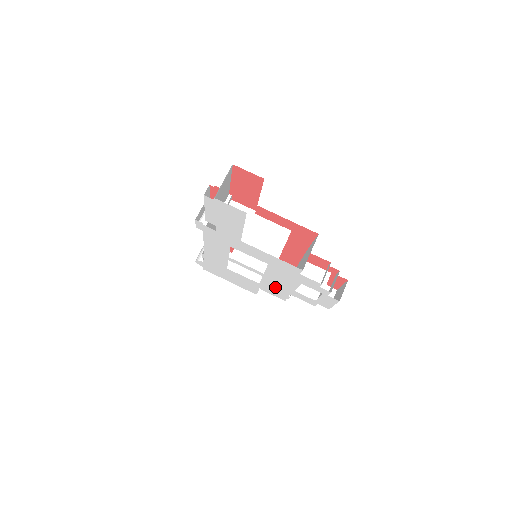
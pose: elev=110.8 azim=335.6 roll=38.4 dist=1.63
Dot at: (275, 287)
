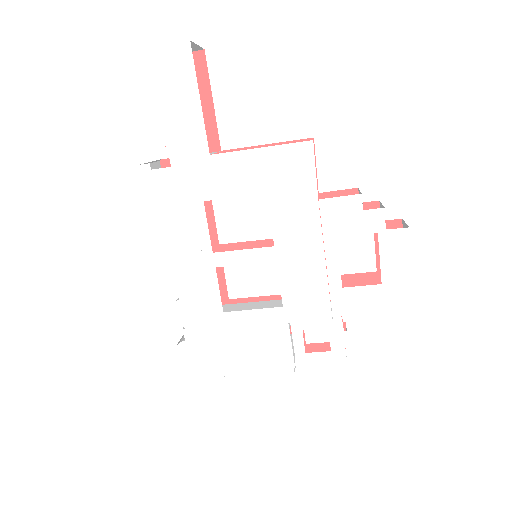
Dot at: (307, 284)
